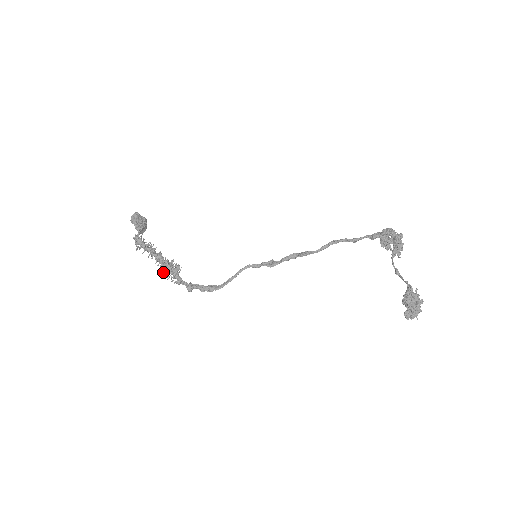
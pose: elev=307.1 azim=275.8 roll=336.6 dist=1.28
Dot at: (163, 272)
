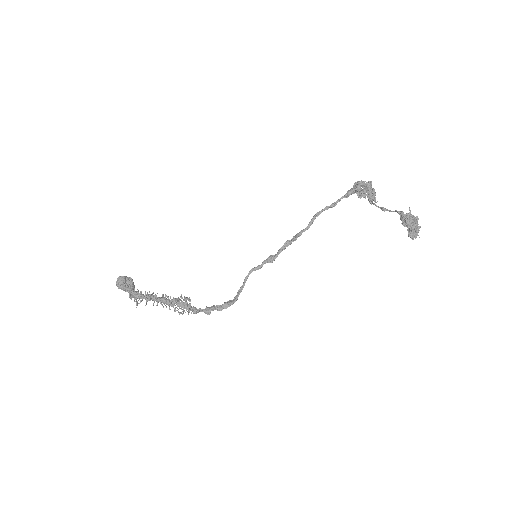
Dot at: (174, 311)
